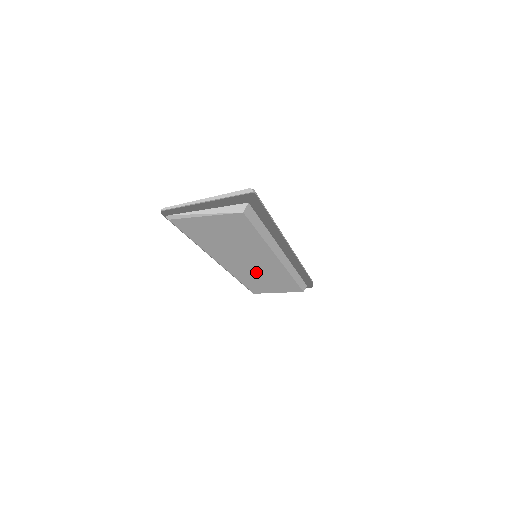
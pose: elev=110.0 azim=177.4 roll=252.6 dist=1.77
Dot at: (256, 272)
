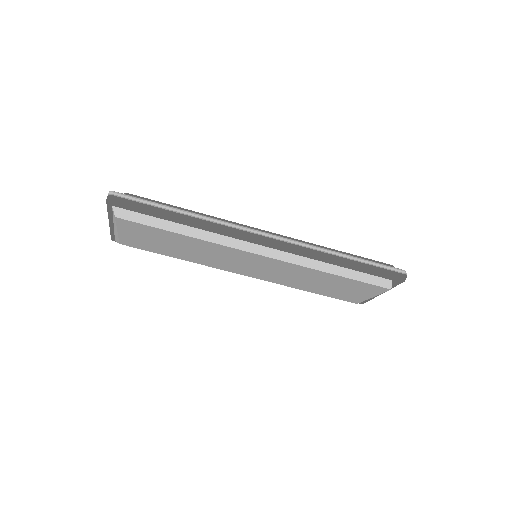
Dot at: (284, 275)
